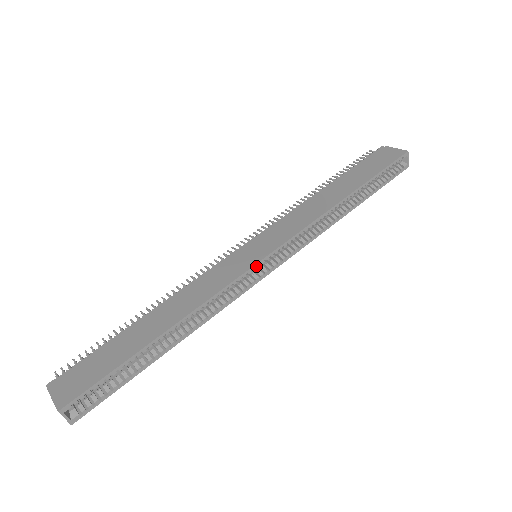
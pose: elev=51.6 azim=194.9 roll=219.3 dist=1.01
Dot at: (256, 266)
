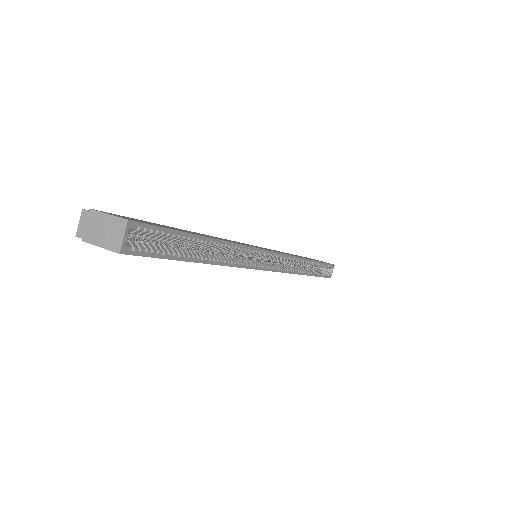
Dot at: (268, 254)
